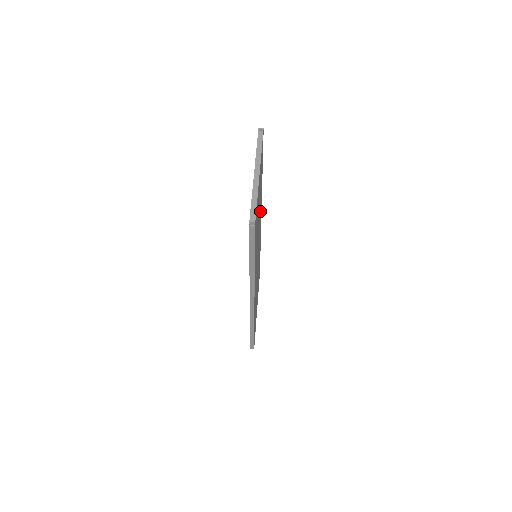
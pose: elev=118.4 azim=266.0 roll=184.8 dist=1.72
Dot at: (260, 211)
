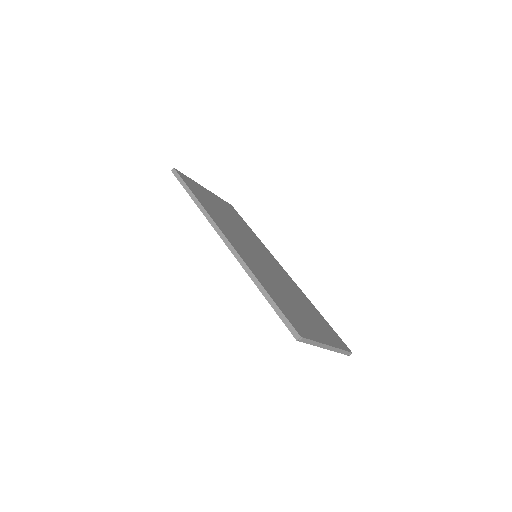
Dot at: (260, 271)
